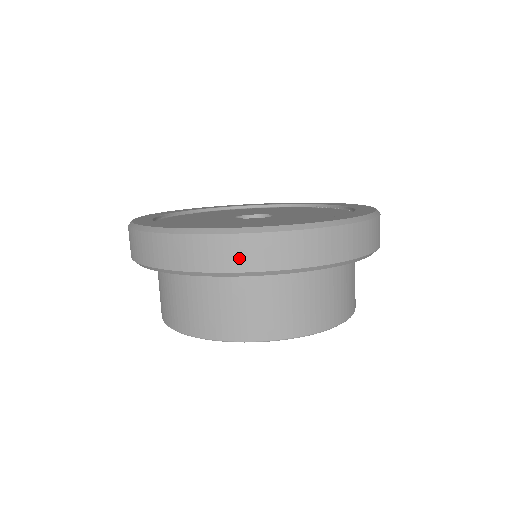
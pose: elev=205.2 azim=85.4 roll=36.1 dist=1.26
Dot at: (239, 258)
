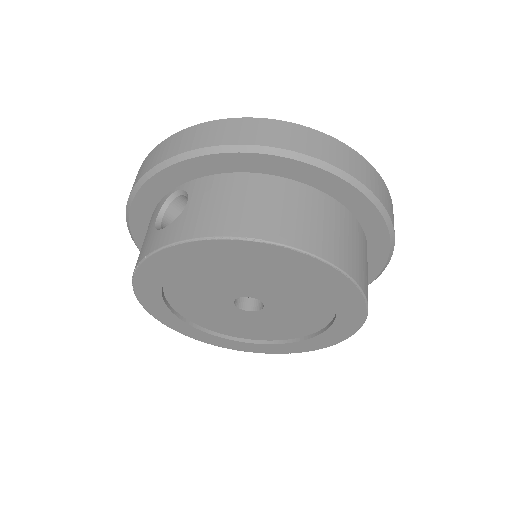
Dot at: (374, 184)
